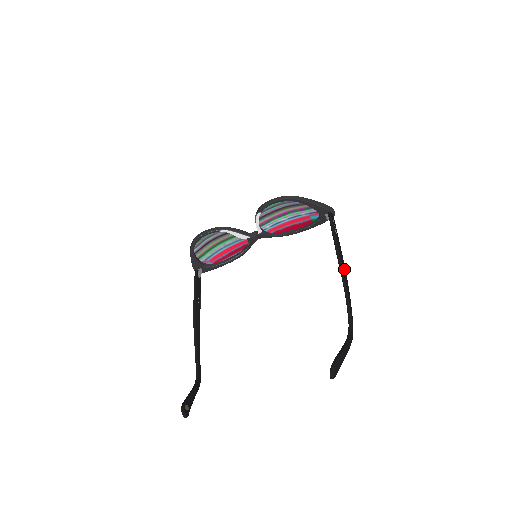
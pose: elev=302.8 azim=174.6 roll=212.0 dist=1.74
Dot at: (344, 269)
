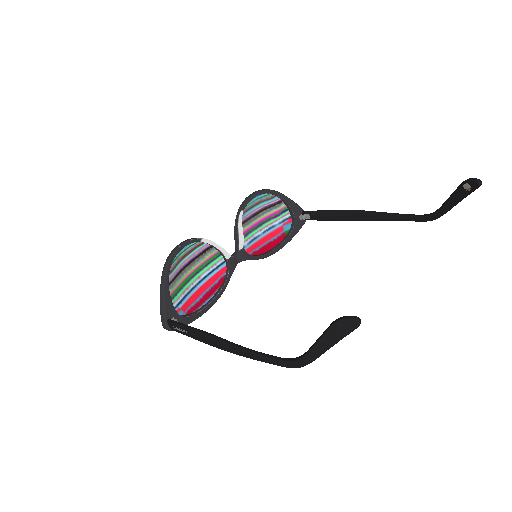
Dot at: (363, 215)
